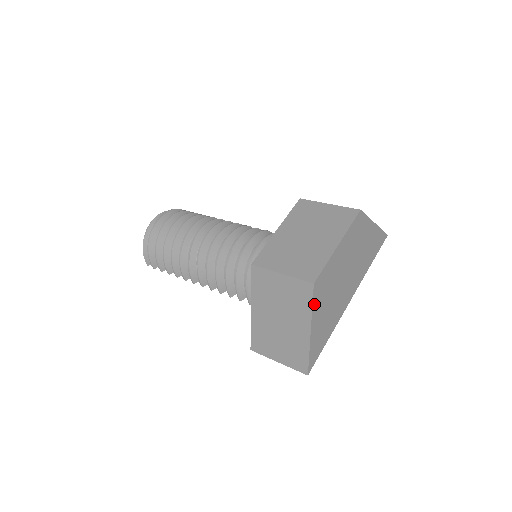
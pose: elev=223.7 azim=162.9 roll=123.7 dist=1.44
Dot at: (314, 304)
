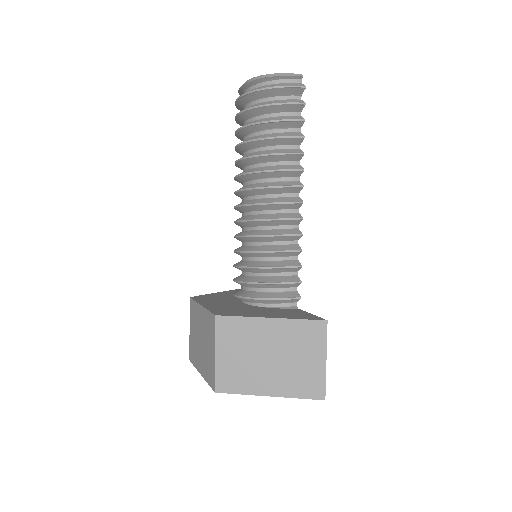
Dot at: occluded
